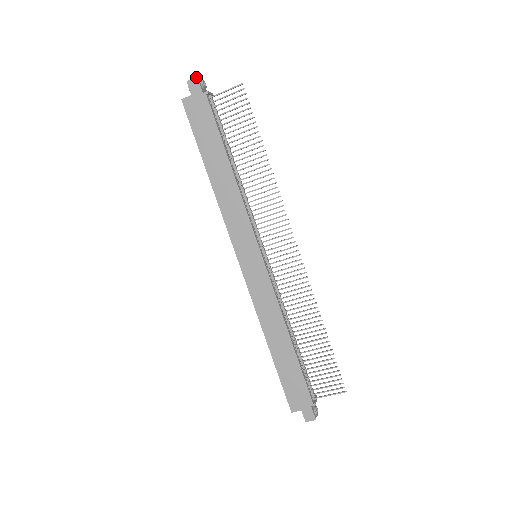
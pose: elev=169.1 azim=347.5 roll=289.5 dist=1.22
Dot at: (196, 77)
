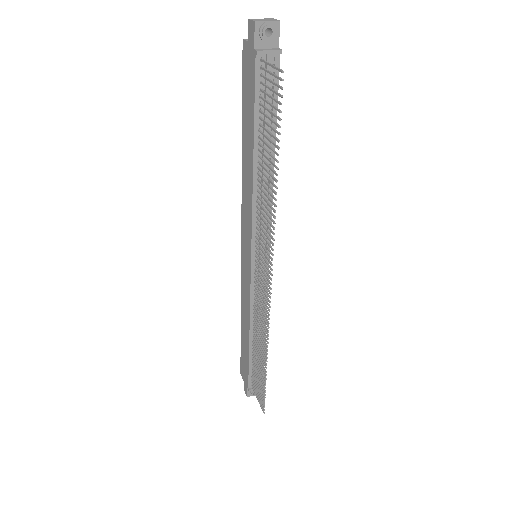
Dot at: (254, 21)
